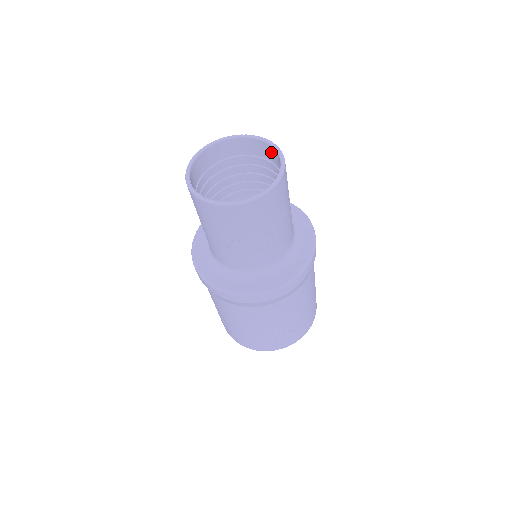
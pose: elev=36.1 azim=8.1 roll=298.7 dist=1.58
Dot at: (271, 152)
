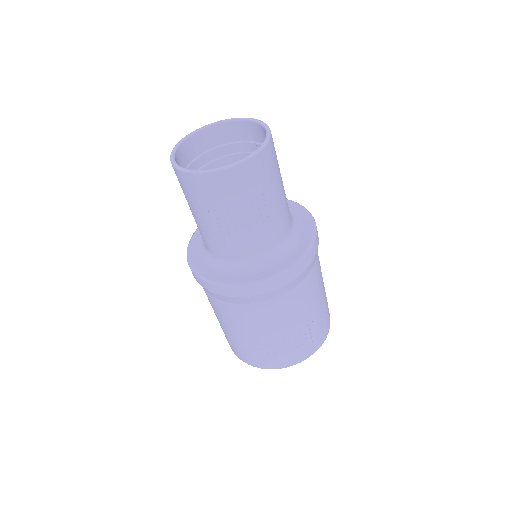
Dot at: (236, 129)
